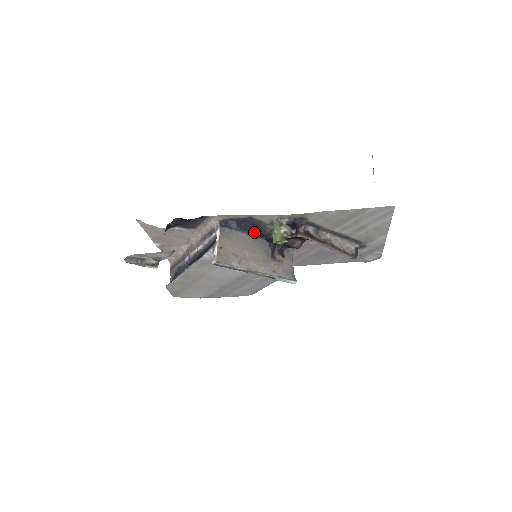
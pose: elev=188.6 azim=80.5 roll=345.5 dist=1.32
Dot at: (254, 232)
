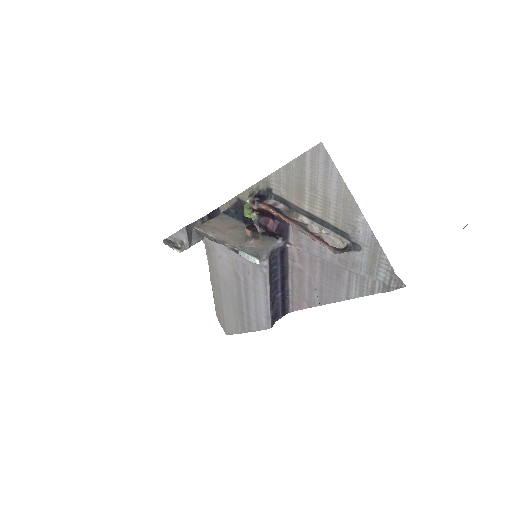
Dot at: (245, 218)
